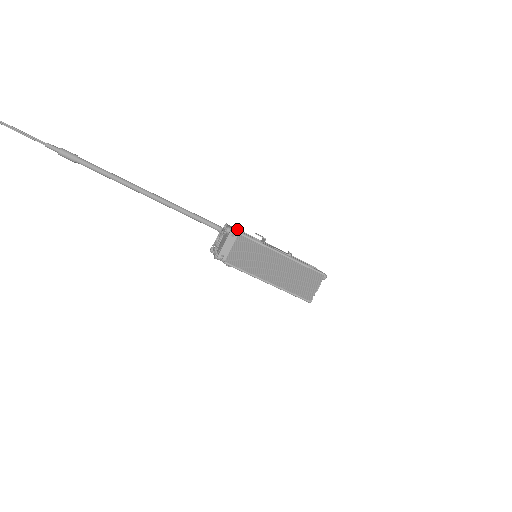
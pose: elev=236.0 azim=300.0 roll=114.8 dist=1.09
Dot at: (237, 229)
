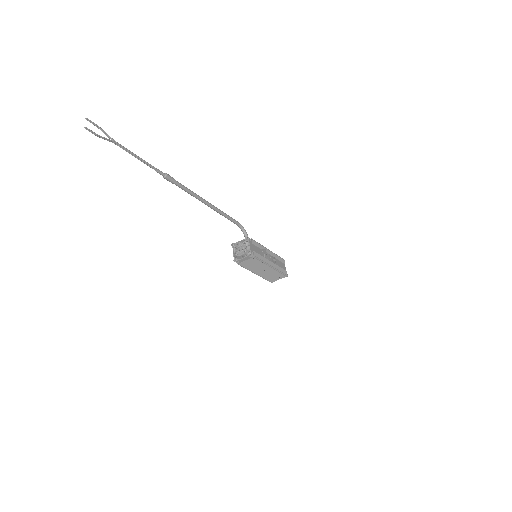
Dot at: (253, 244)
